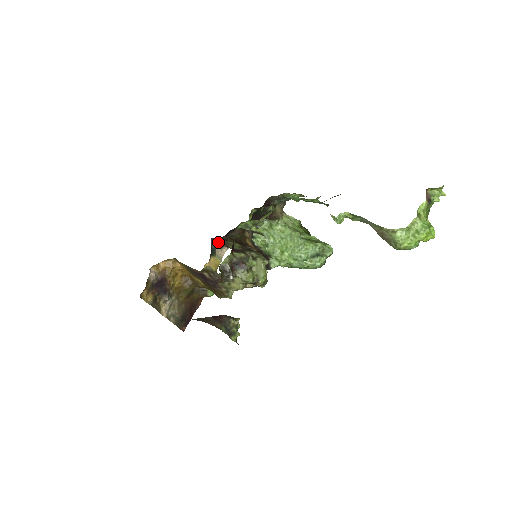
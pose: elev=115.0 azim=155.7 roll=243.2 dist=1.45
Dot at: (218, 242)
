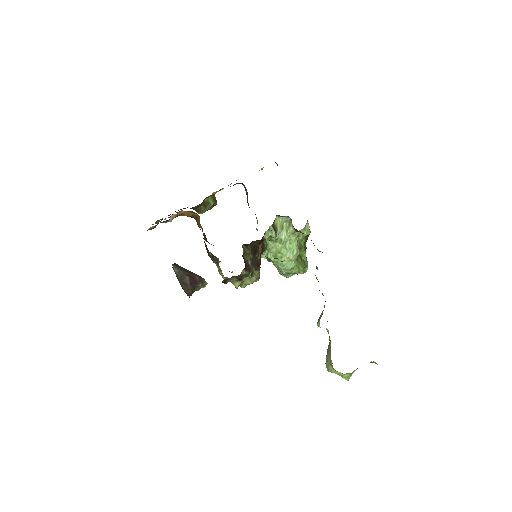
Dot at: (242, 183)
